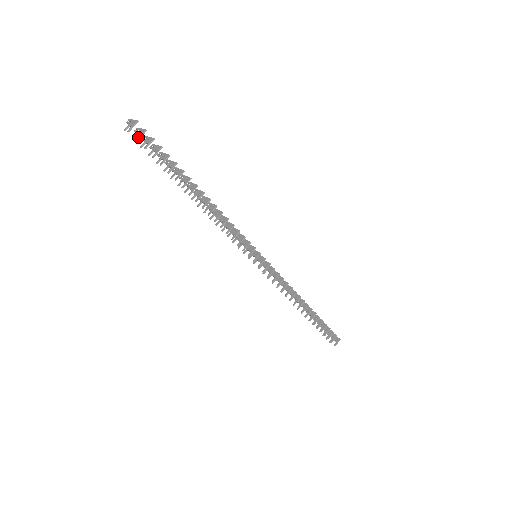
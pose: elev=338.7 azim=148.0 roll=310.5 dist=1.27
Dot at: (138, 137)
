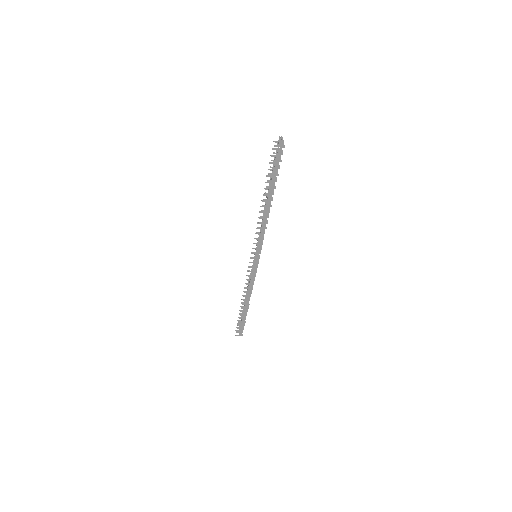
Dot at: (275, 153)
